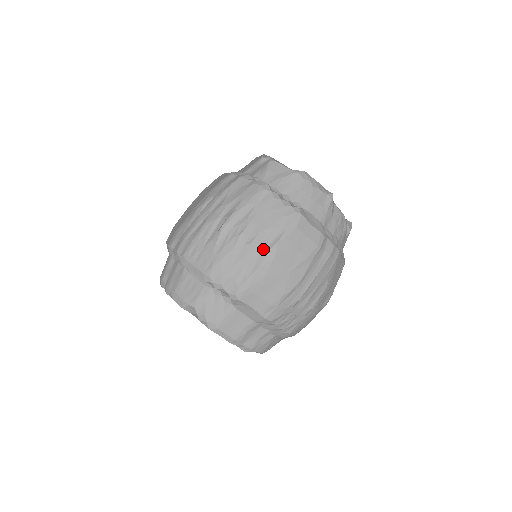
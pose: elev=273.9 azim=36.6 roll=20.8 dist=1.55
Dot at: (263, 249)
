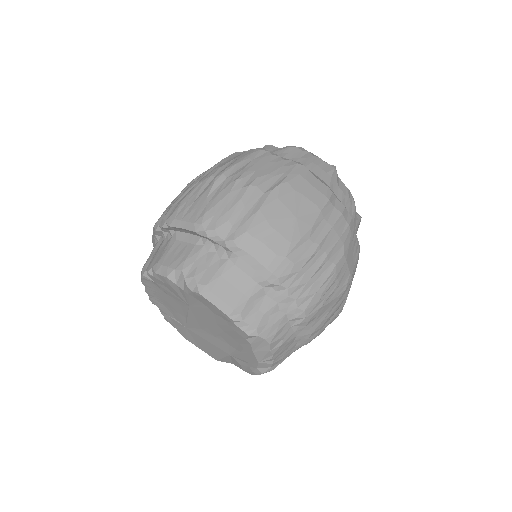
Dot at: (263, 192)
